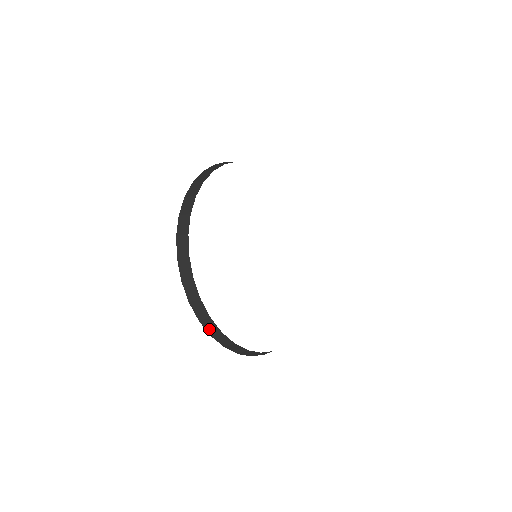
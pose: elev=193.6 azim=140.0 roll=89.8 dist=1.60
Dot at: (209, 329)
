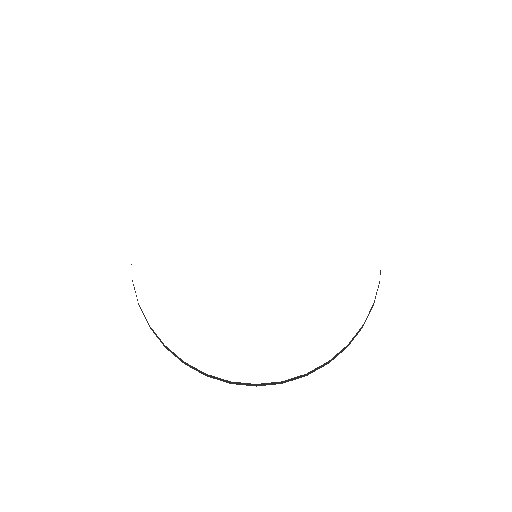
Dot at: (176, 356)
